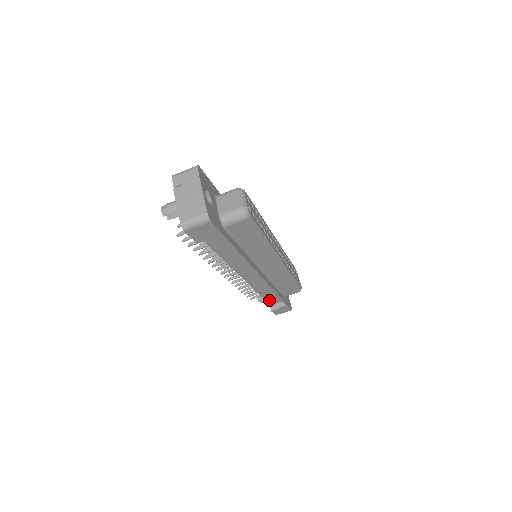
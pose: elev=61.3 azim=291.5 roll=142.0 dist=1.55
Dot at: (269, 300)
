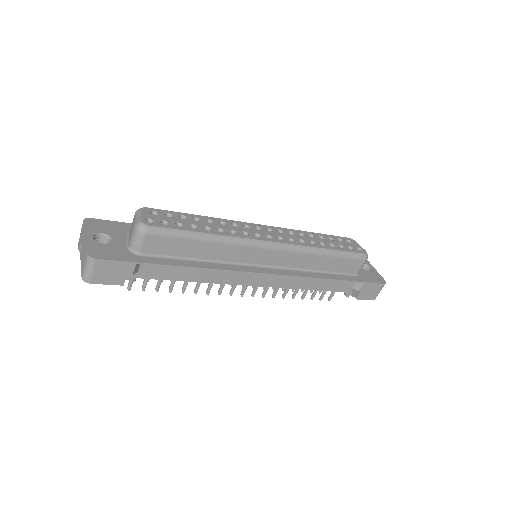
Dot at: (343, 289)
